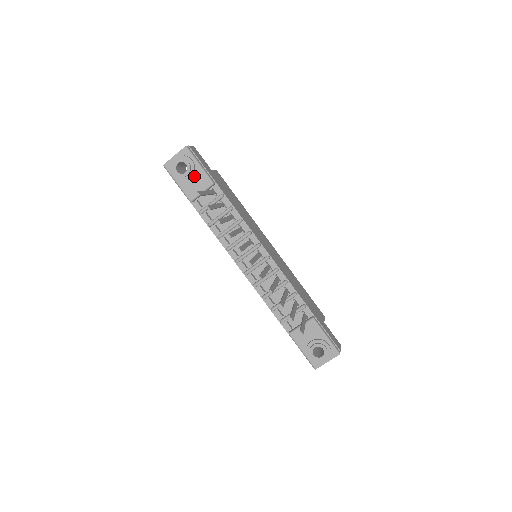
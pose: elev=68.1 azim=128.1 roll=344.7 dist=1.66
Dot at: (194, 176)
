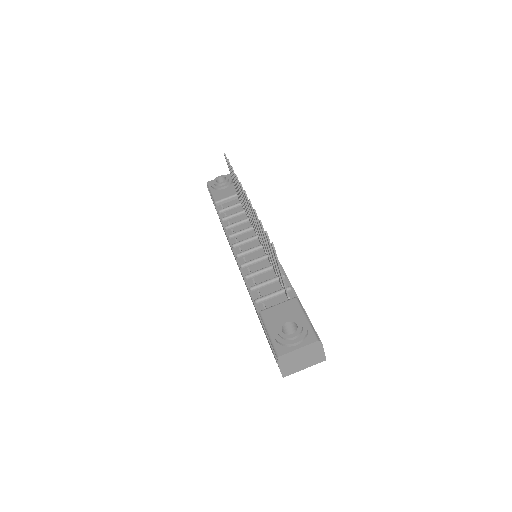
Dot at: (228, 188)
